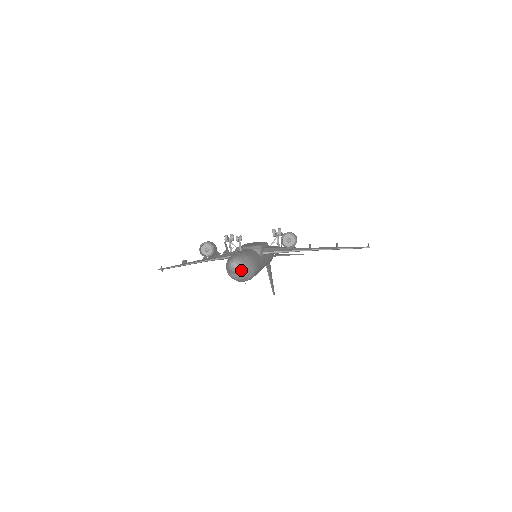
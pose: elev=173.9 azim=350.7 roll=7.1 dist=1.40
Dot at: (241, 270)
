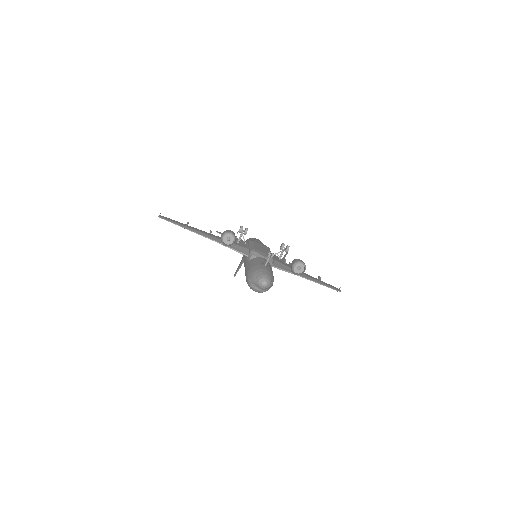
Dot at: (266, 288)
